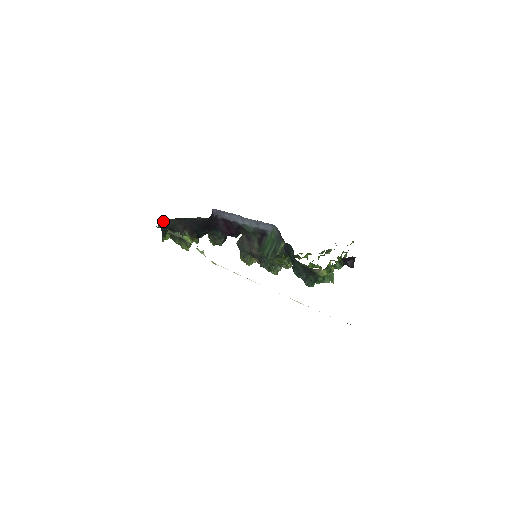
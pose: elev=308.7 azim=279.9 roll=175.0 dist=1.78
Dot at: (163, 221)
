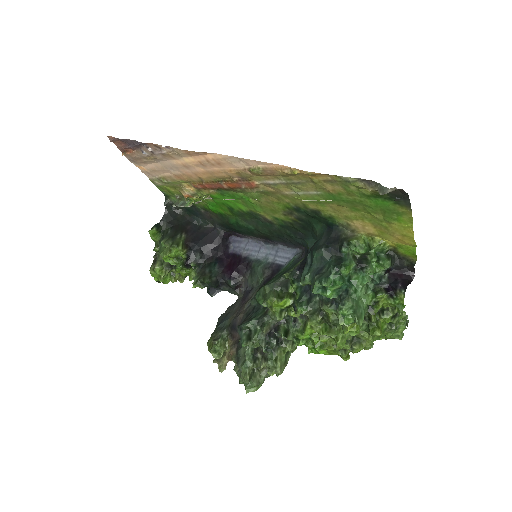
Dot at: (173, 210)
